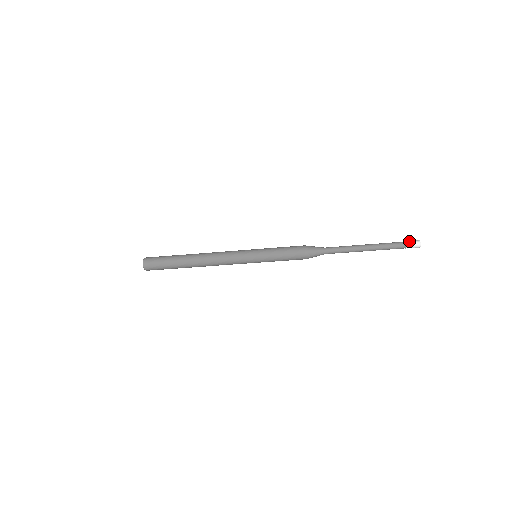
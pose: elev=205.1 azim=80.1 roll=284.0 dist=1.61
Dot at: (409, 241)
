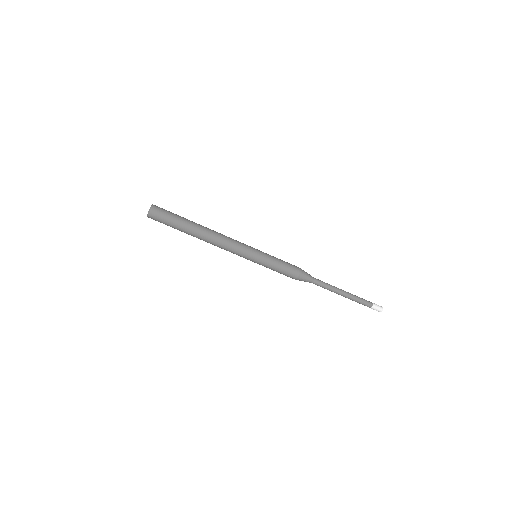
Dot at: occluded
